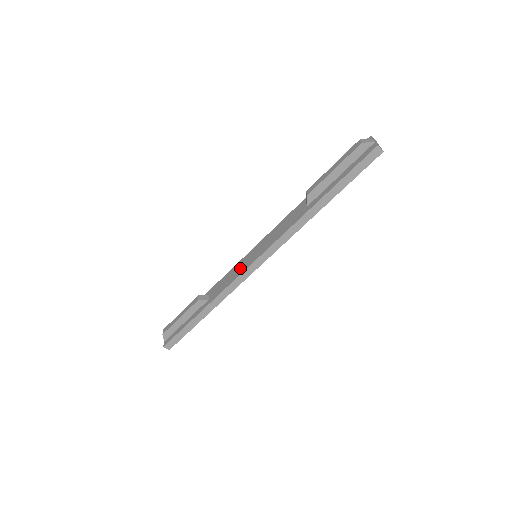
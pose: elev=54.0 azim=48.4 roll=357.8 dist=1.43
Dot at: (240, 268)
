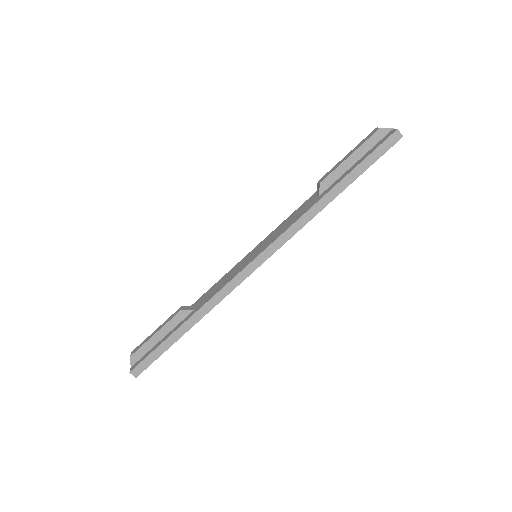
Dot at: (236, 270)
